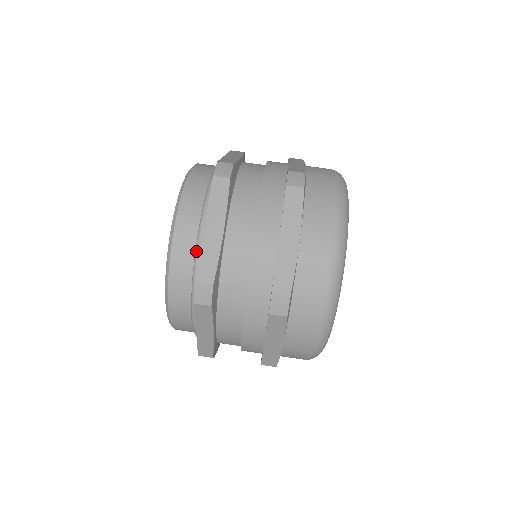
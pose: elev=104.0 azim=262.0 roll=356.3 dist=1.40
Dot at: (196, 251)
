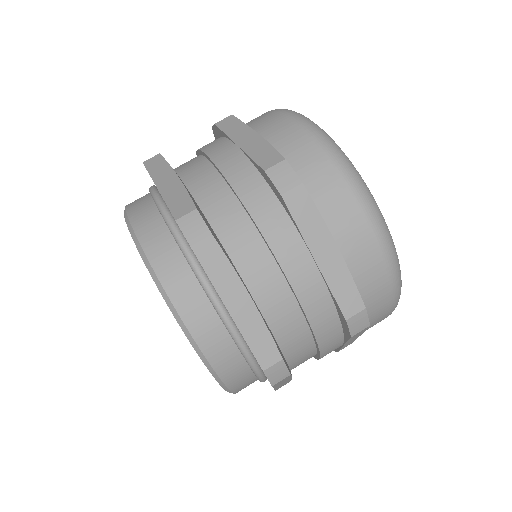
Dot at: (232, 335)
